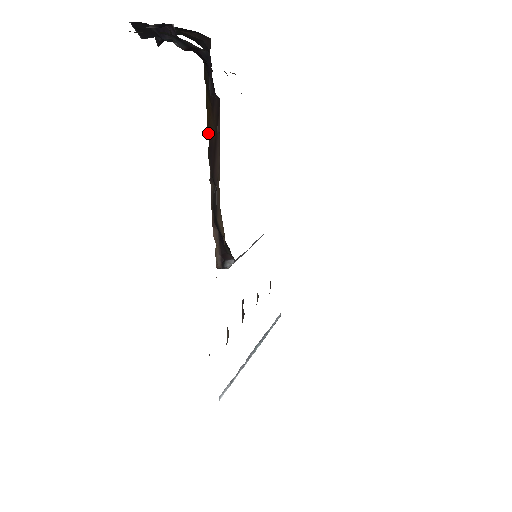
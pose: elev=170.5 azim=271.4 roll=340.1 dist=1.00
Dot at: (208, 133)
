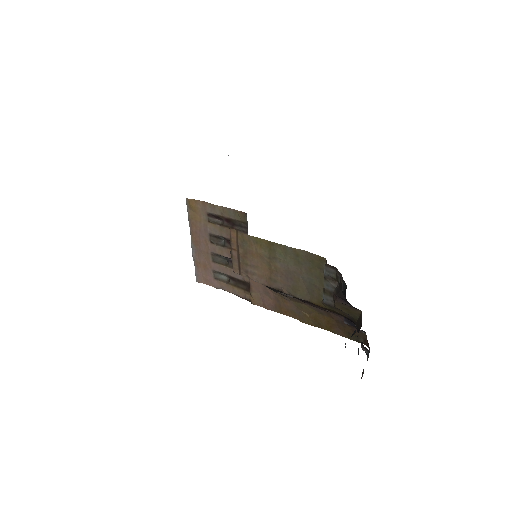
Dot at: occluded
